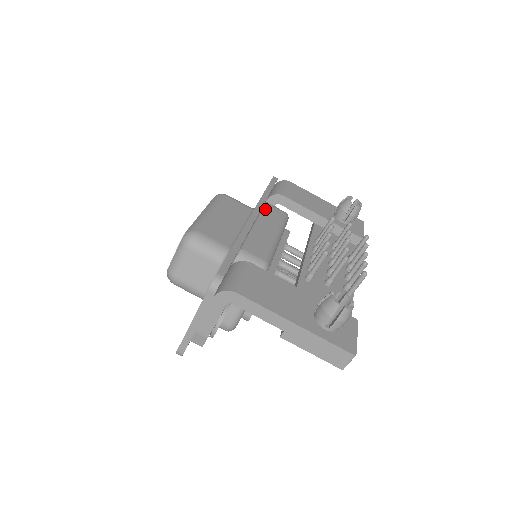
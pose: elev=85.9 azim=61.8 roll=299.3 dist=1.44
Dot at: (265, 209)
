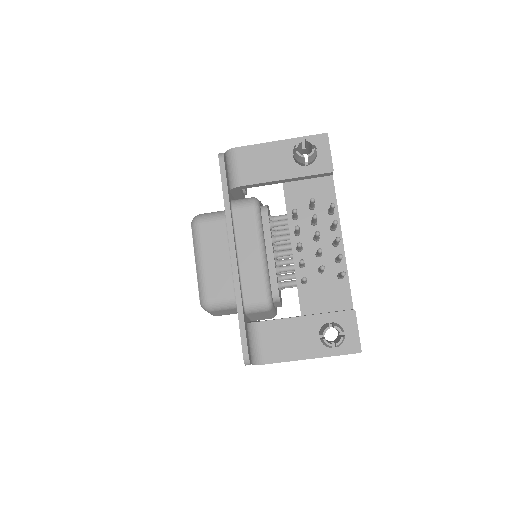
Dot at: (236, 222)
